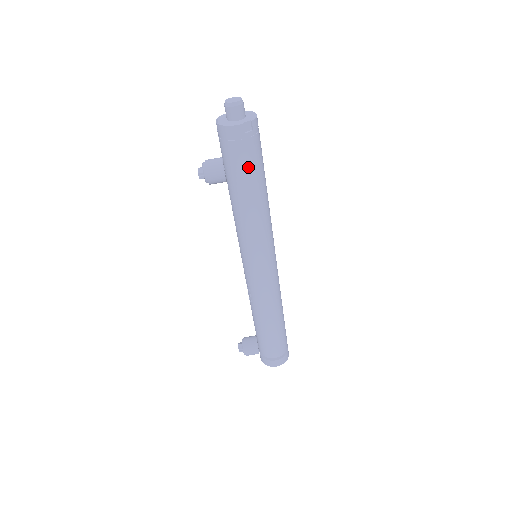
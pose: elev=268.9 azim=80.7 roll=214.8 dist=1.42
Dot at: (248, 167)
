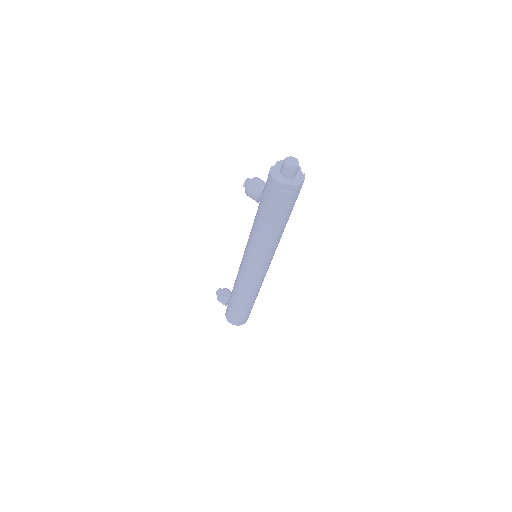
Dot at: (272, 209)
